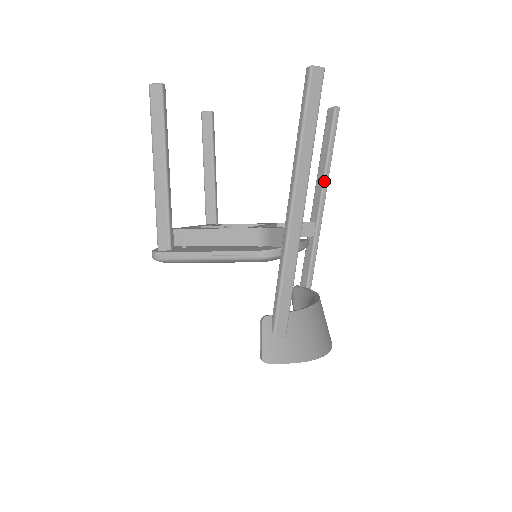
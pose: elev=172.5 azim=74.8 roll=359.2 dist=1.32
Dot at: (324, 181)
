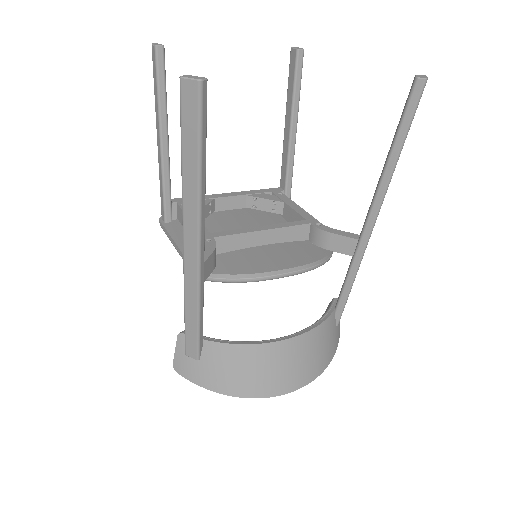
Dot at: (377, 191)
